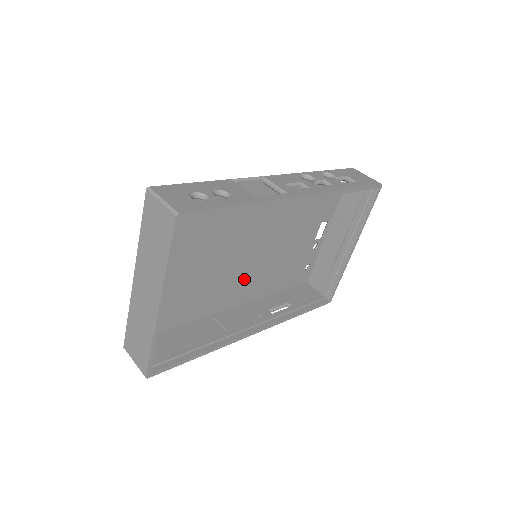
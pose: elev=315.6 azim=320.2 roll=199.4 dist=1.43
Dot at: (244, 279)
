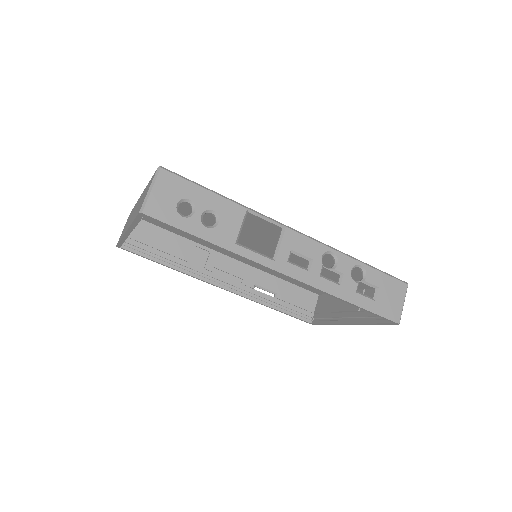
Dot at: occluded
